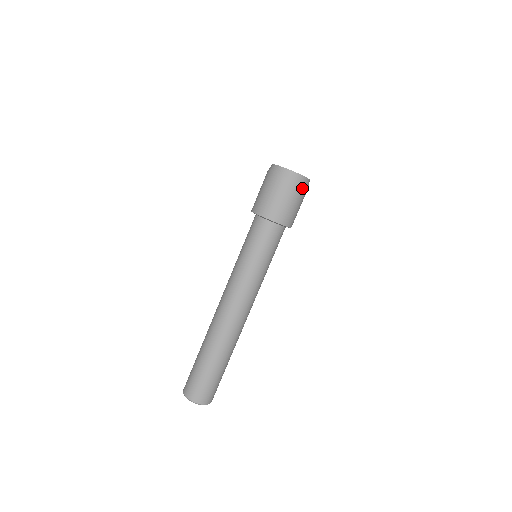
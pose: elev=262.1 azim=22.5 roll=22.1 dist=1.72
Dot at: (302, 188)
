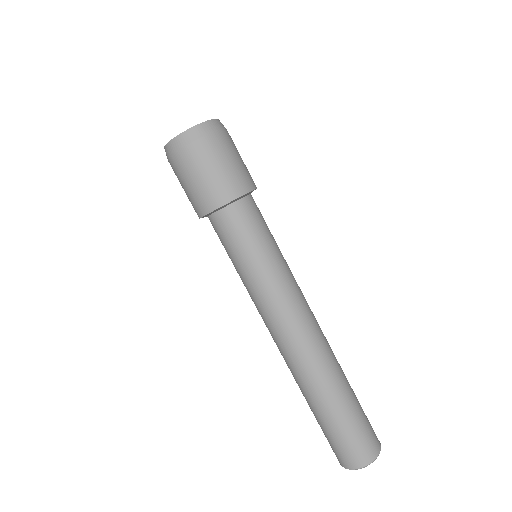
Dot at: (211, 138)
